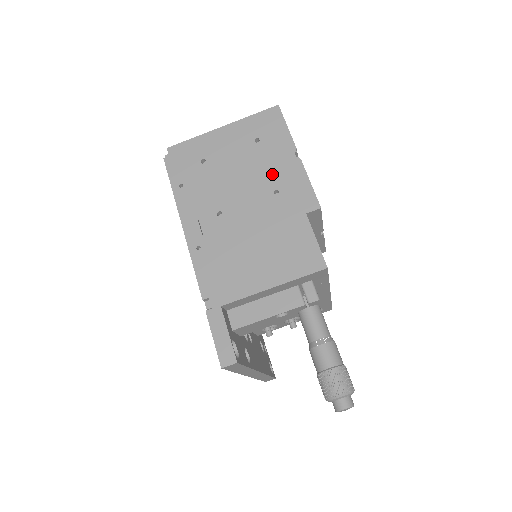
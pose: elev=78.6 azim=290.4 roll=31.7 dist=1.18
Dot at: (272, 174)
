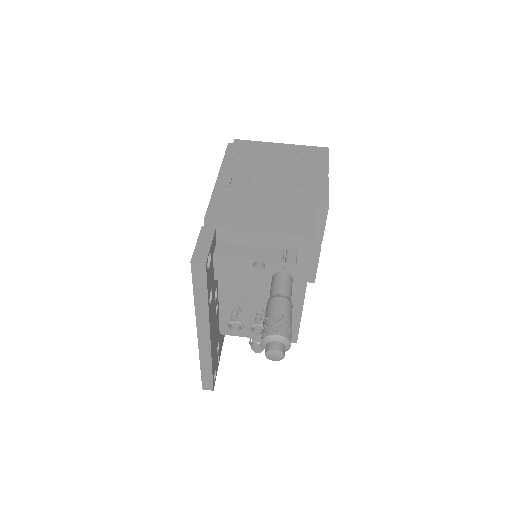
Dot at: (303, 177)
